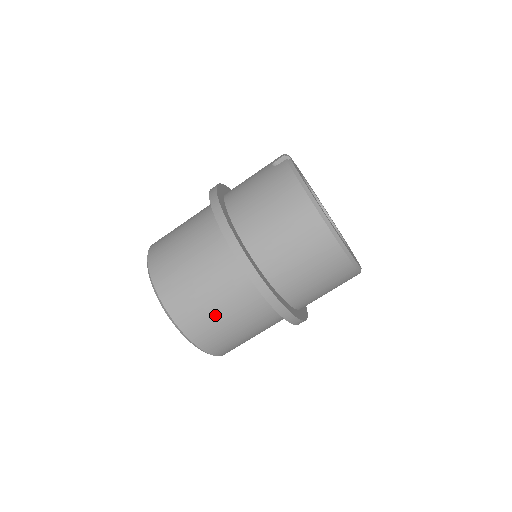
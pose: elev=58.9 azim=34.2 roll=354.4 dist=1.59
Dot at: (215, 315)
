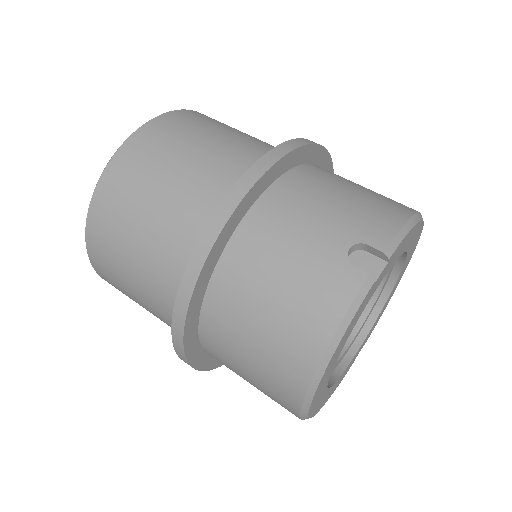
Dot at: (132, 297)
